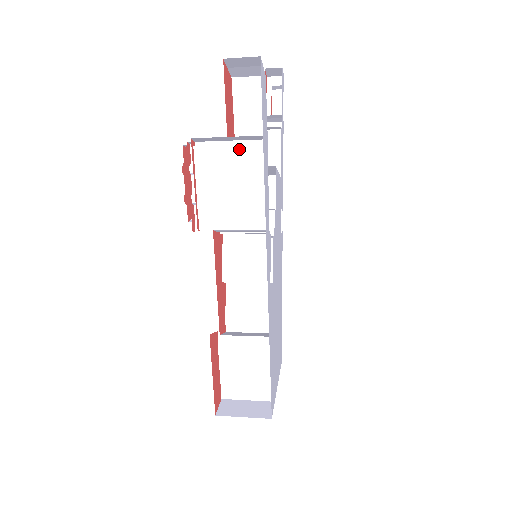
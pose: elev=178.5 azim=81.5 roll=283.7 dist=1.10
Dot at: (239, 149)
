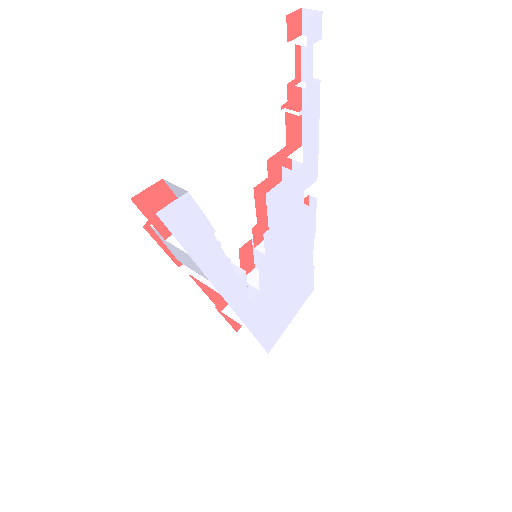
Dot at: occluded
